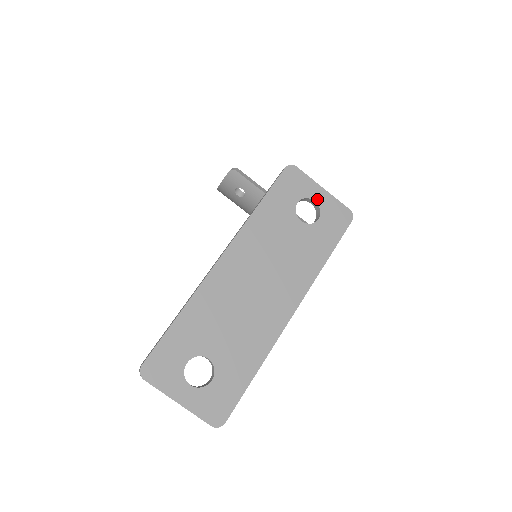
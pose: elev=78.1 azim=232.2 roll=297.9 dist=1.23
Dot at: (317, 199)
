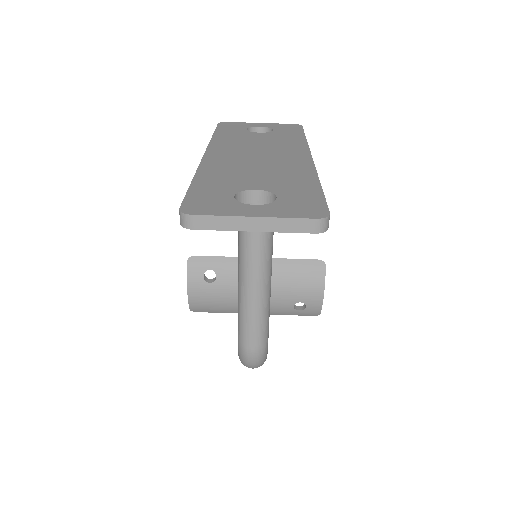
Dot at: (261, 126)
